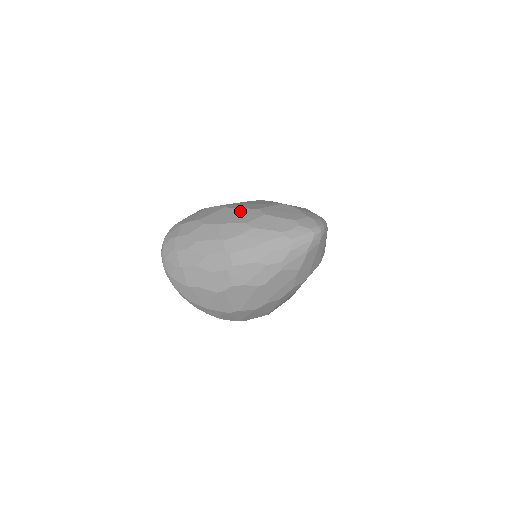
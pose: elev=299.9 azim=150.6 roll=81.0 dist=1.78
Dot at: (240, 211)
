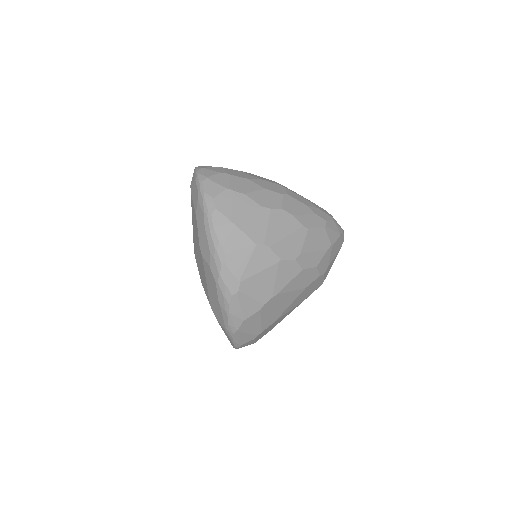
Dot at: occluded
